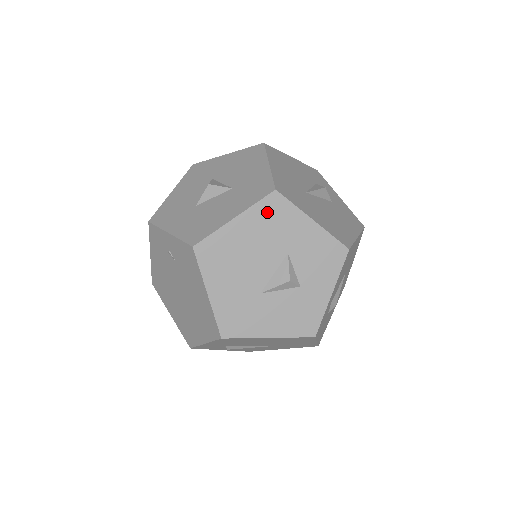
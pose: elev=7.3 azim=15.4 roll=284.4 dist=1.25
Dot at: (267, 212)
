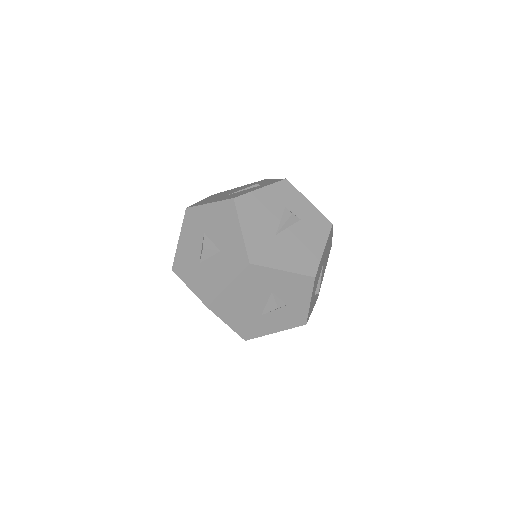
Dot at: (249, 276)
